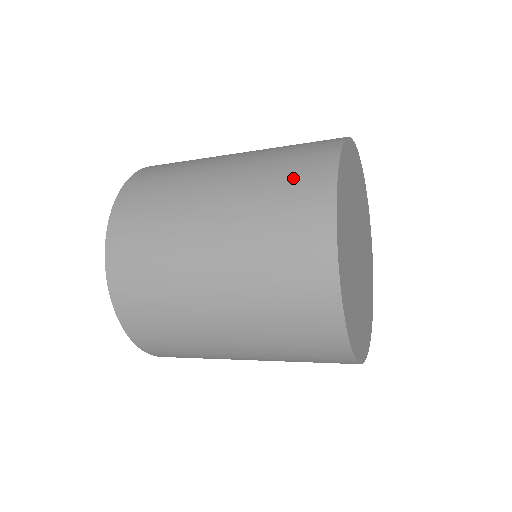
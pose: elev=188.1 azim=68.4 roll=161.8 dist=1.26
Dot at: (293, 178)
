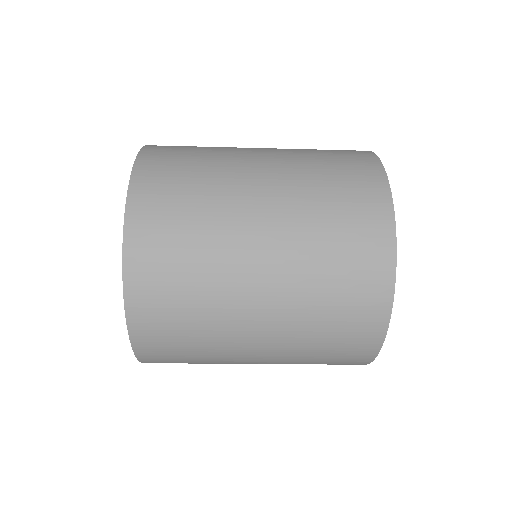
Dot at: (350, 270)
